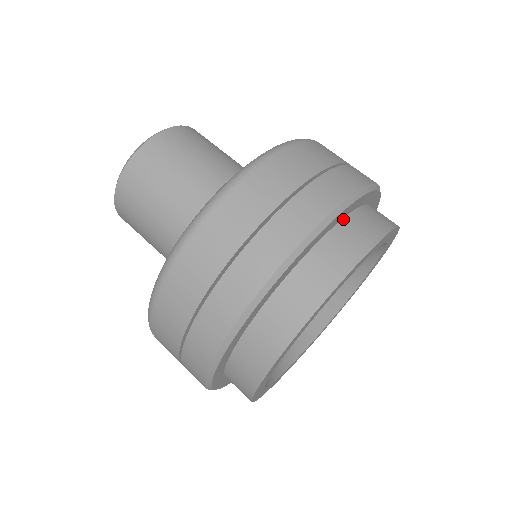
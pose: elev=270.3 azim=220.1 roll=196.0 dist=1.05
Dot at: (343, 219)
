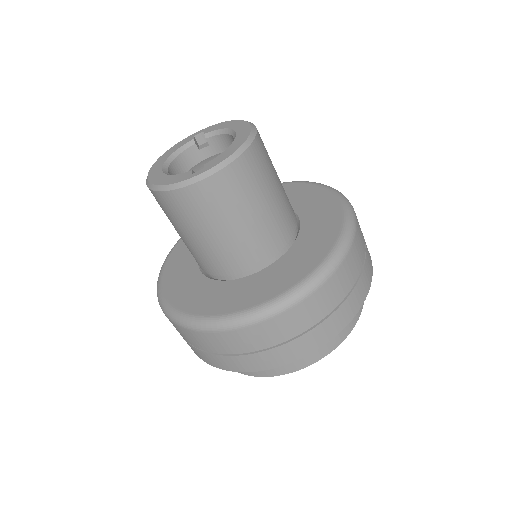
Dot at: occluded
